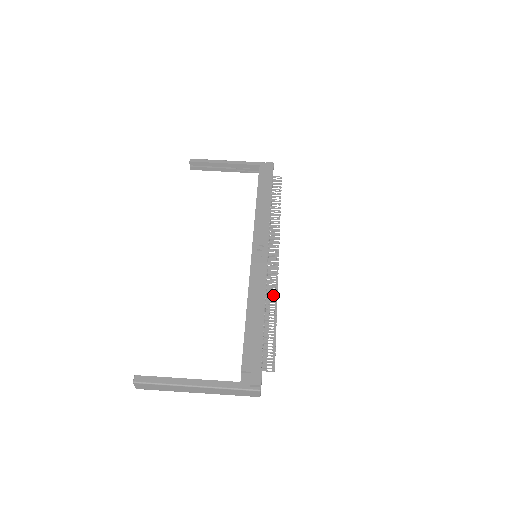
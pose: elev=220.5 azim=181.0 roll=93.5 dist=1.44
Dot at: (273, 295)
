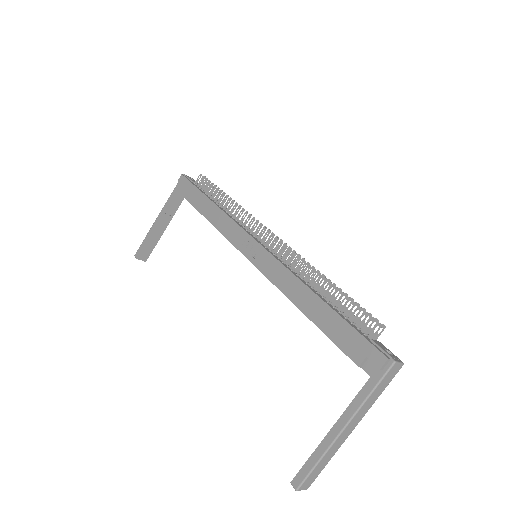
Dot at: (305, 266)
